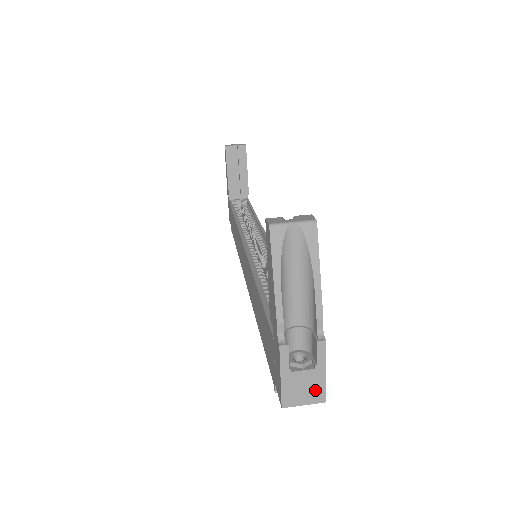
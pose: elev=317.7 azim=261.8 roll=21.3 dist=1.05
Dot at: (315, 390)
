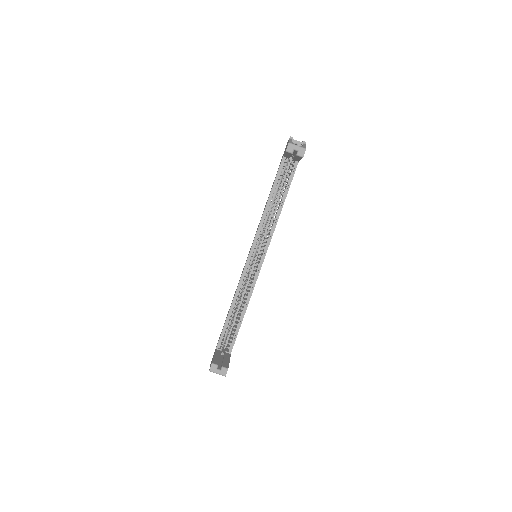
Dot at: occluded
